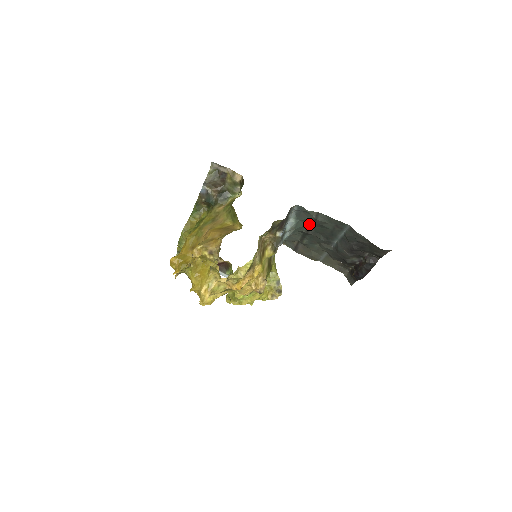
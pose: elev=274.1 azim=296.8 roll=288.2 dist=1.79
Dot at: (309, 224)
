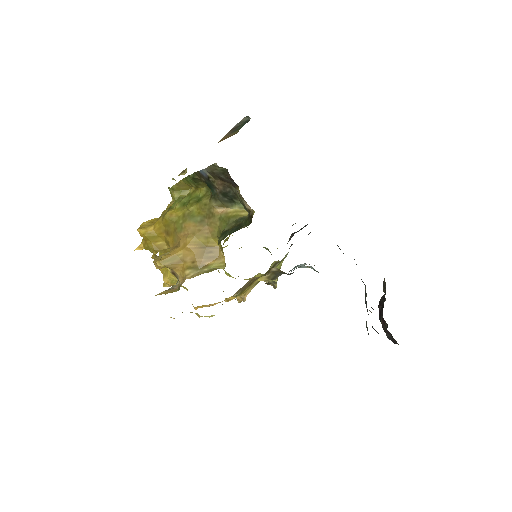
Dot at: occluded
